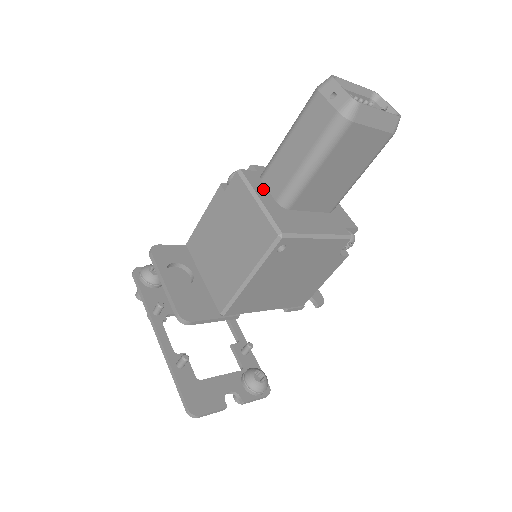
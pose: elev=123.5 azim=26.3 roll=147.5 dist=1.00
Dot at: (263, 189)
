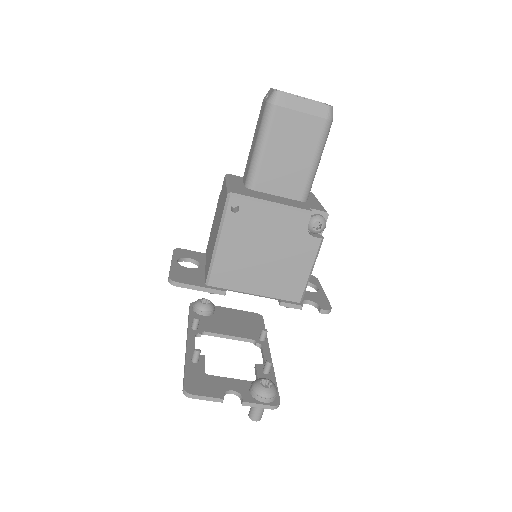
Dot at: (239, 181)
